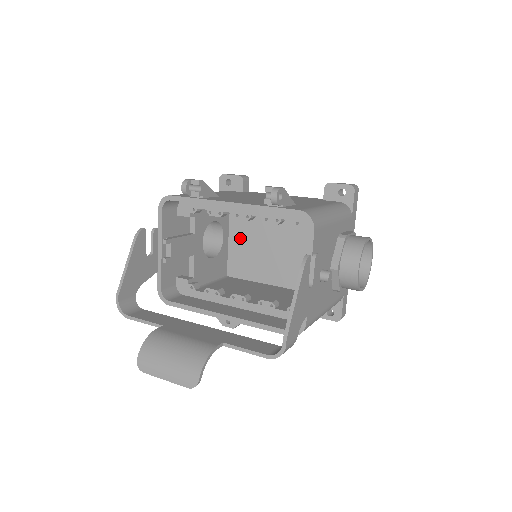
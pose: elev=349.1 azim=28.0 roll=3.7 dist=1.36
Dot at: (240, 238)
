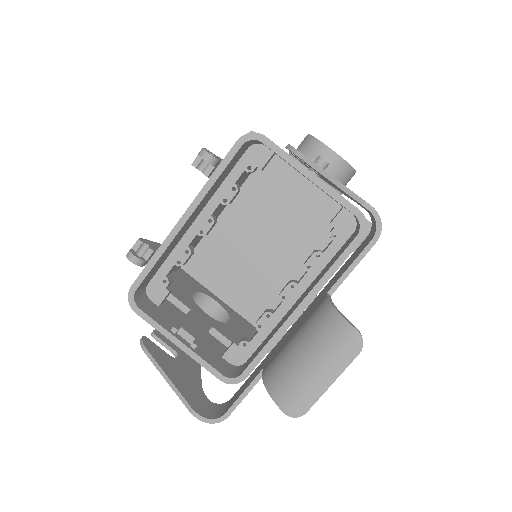
Dot at: (229, 287)
